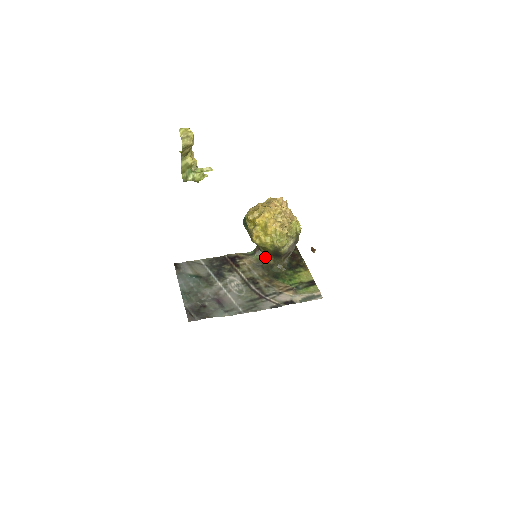
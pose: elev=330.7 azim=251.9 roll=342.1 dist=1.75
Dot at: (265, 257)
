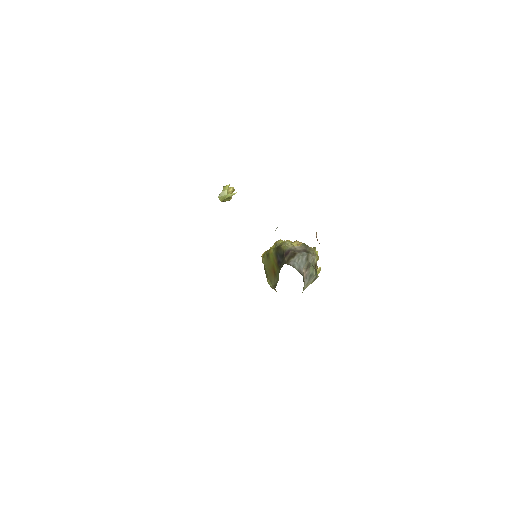
Dot at: occluded
